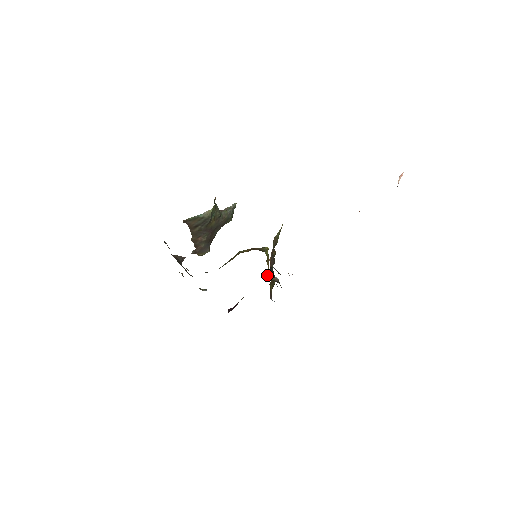
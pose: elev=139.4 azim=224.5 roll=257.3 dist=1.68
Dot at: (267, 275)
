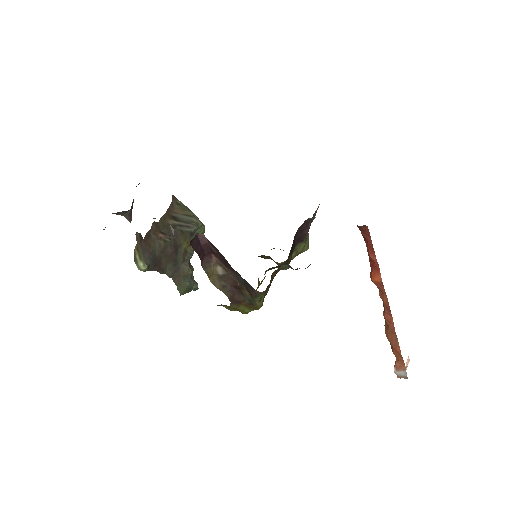
Dot at: (297, 230)
